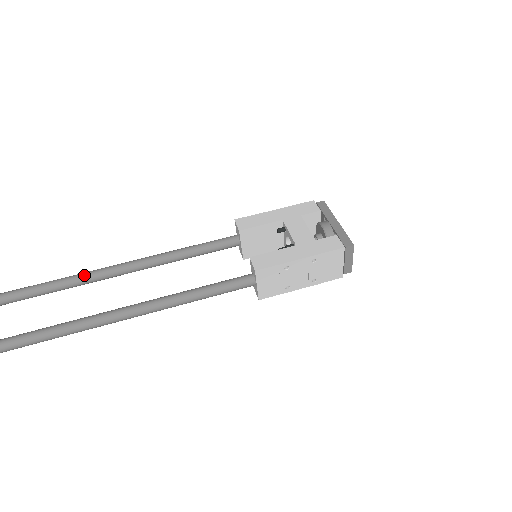
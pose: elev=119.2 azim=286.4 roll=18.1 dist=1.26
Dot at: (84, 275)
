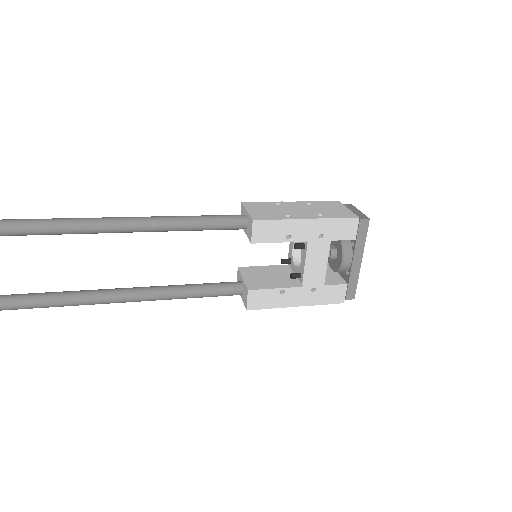
Dot at: occluded
